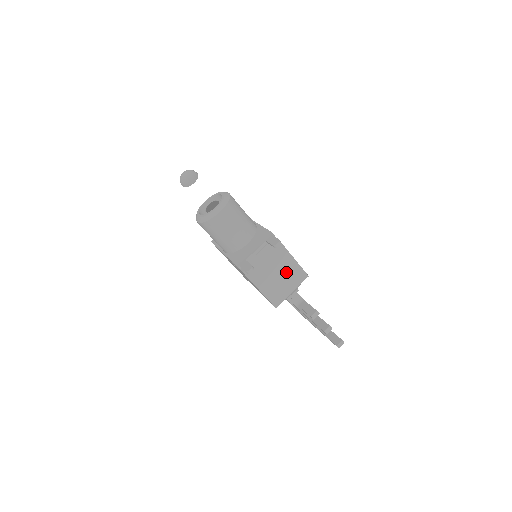
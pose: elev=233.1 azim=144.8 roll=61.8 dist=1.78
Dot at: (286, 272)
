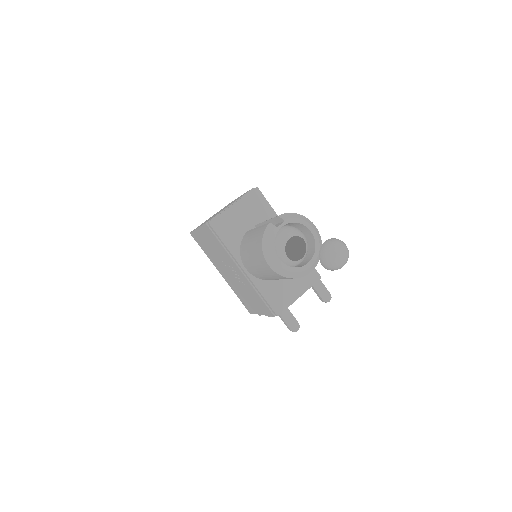
Dot at: occluded
